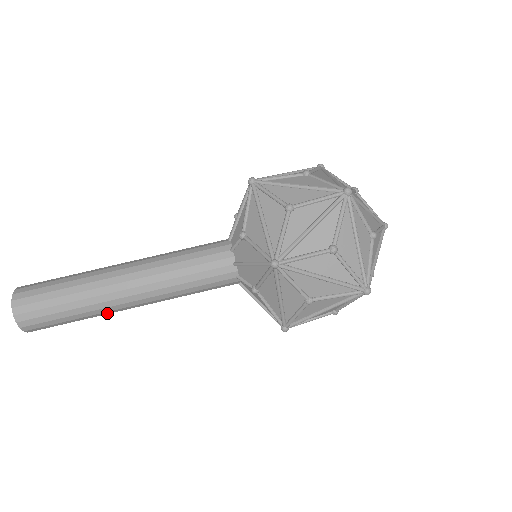
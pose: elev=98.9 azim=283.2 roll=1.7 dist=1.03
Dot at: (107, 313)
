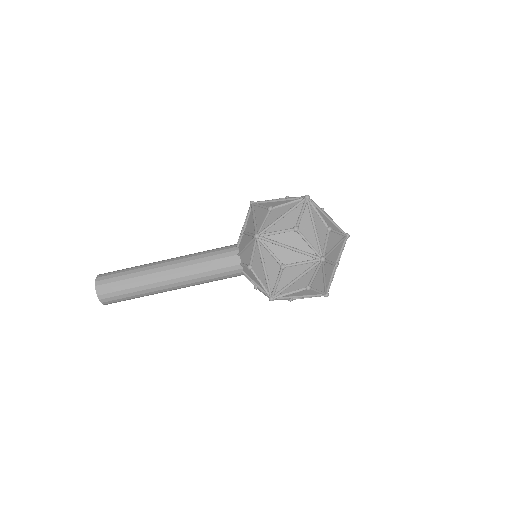
Dot at: (153, 290)
